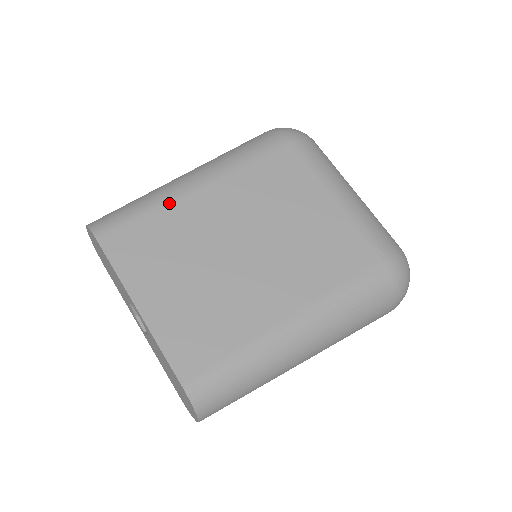
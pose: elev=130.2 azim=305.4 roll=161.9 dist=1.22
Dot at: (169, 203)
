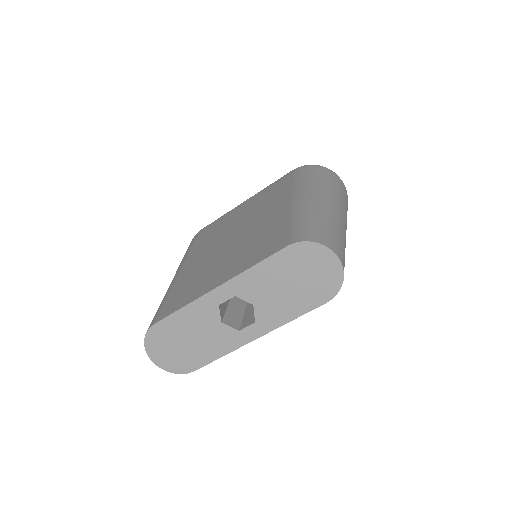
Dot at: (173, 284)
